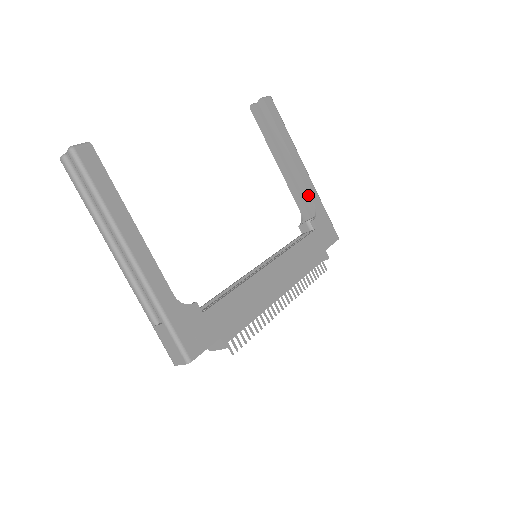
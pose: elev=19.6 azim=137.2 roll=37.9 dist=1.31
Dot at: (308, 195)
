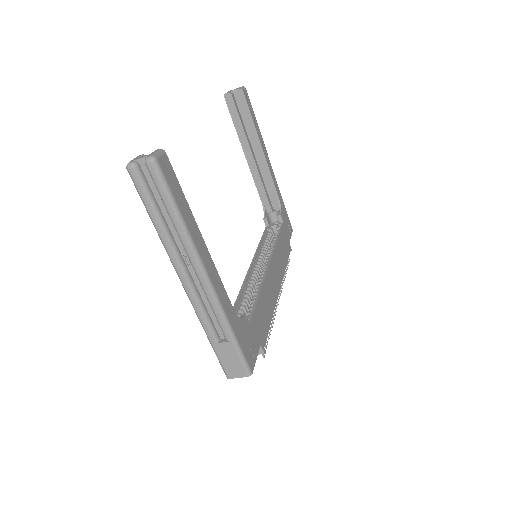
Dot at: (274, 190)
